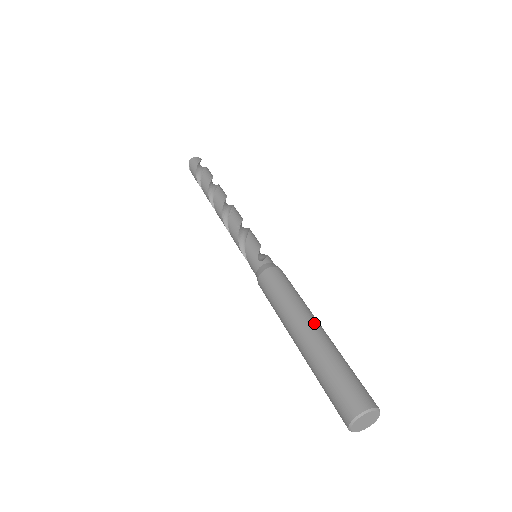
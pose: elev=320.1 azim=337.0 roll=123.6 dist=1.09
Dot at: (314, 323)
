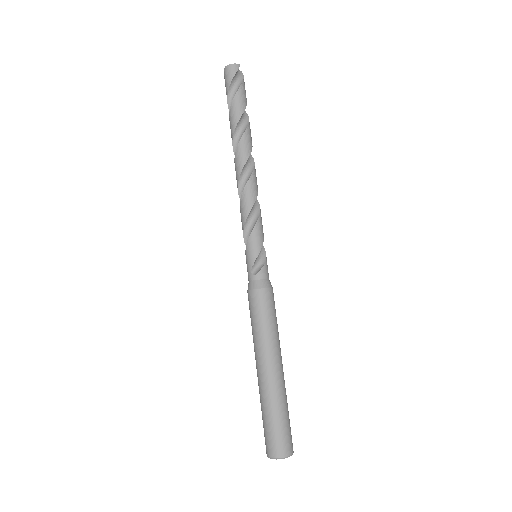
Dot at: (271, 367)
